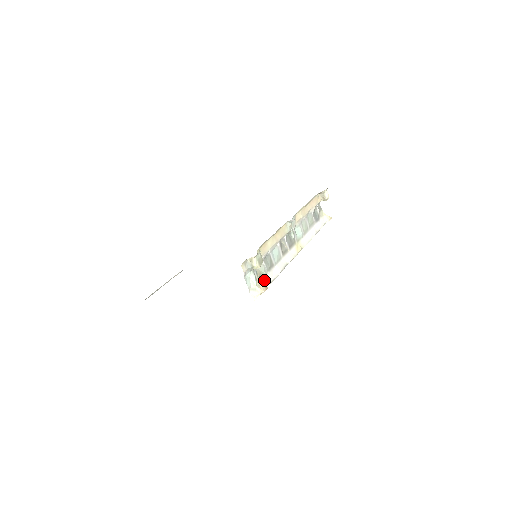
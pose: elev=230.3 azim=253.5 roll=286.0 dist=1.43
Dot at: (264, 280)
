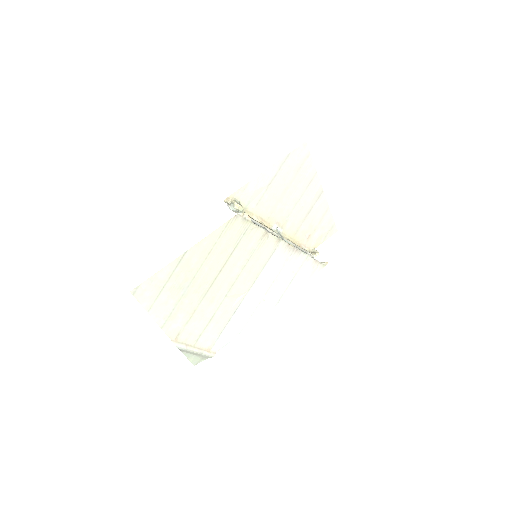
Dot at: occluded
